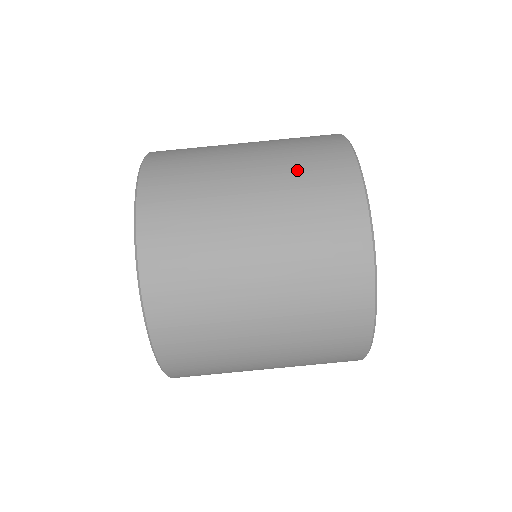
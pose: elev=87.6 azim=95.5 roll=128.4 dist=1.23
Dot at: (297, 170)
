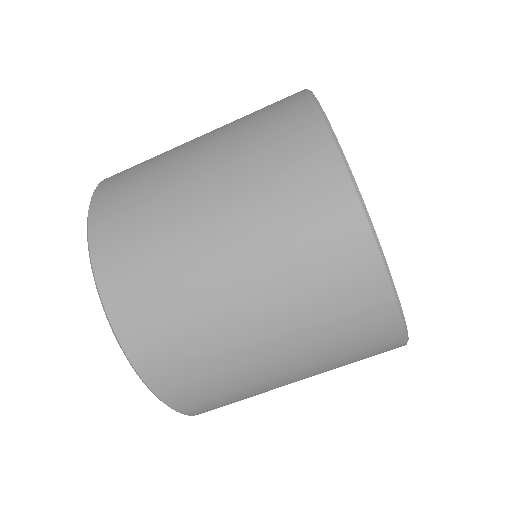
Dot at: (246, 117)
